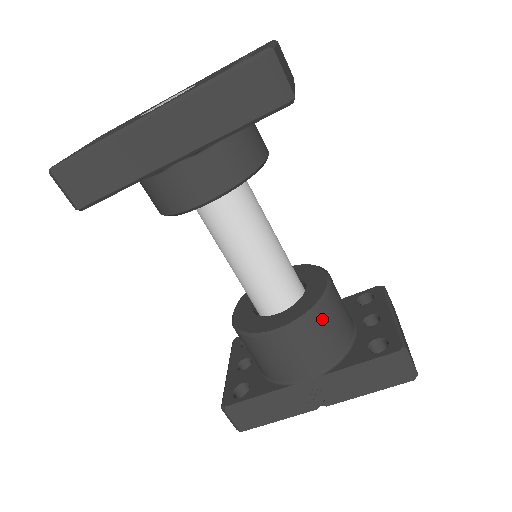
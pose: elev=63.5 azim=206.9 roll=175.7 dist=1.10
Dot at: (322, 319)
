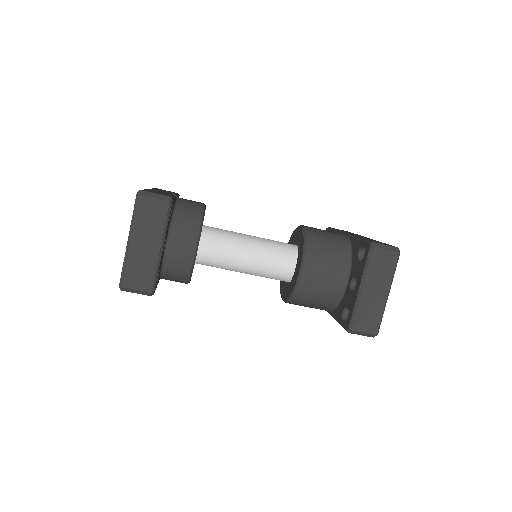
Dot at: (301, 300)
